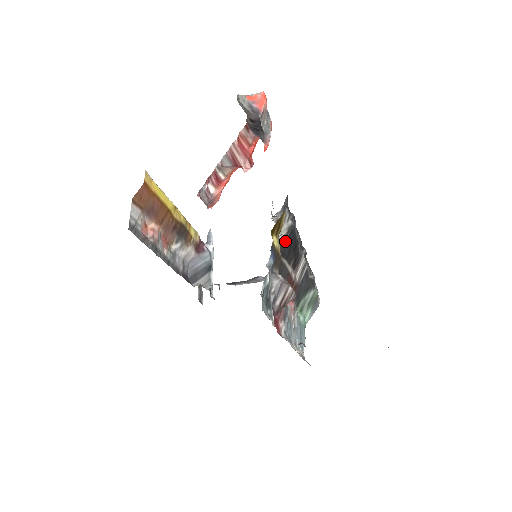
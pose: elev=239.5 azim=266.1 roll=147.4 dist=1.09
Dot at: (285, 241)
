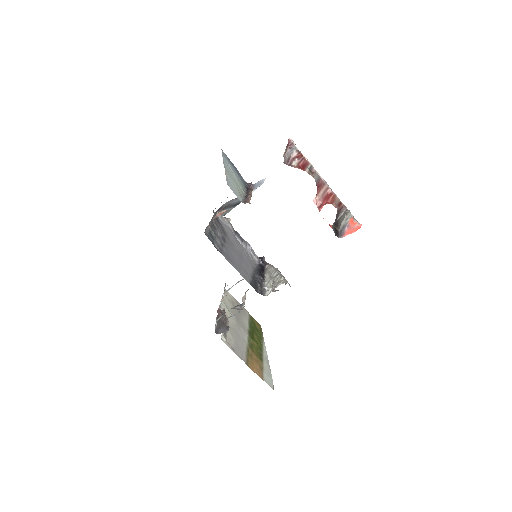
Dot at: occluded
